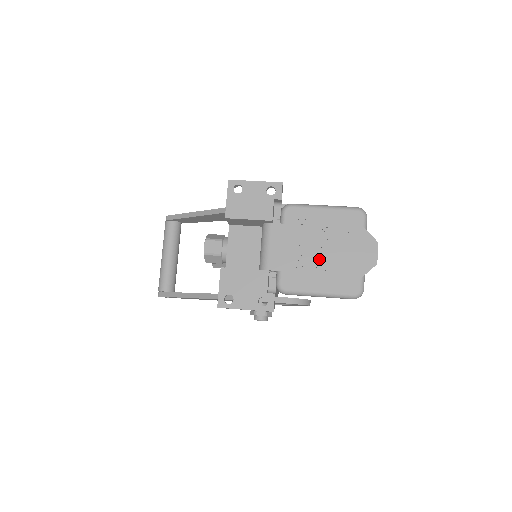
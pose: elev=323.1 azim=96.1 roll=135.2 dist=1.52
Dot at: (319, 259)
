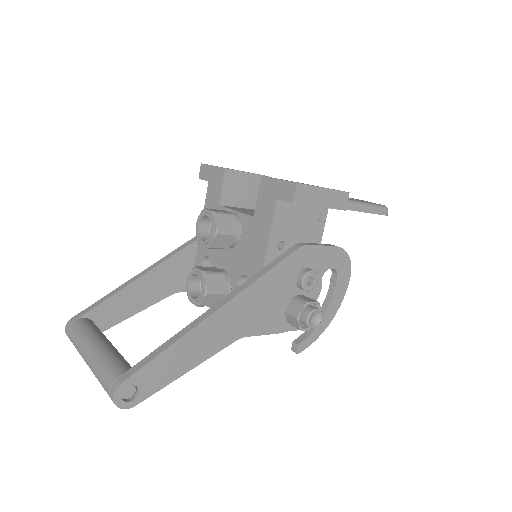
Dot at: occluded
